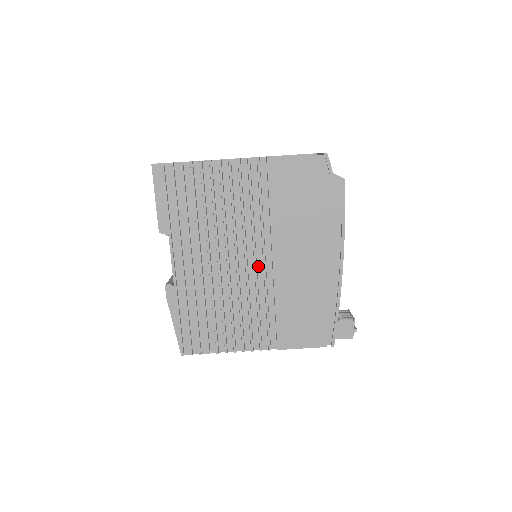
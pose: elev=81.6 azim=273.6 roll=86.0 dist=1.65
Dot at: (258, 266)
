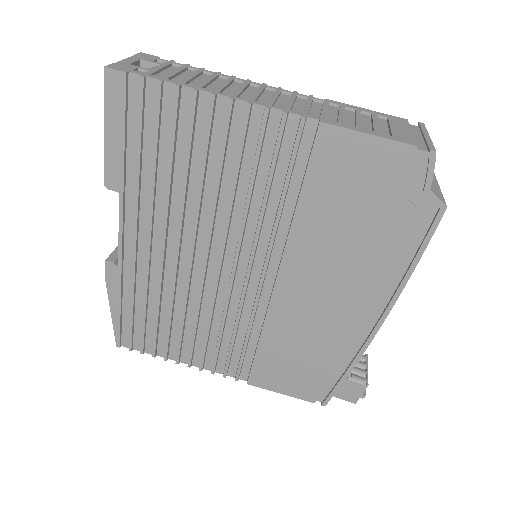
Dot at: (251, 281)
